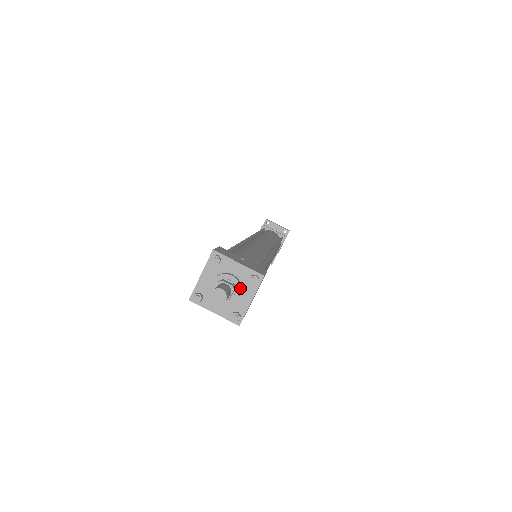
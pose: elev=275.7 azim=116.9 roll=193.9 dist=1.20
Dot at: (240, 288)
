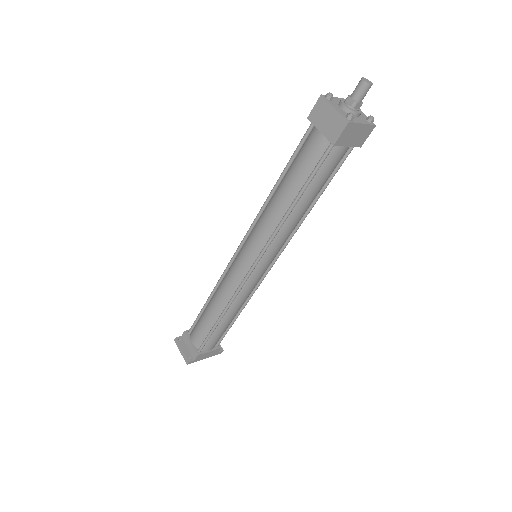
Dot at: (361, 112)
